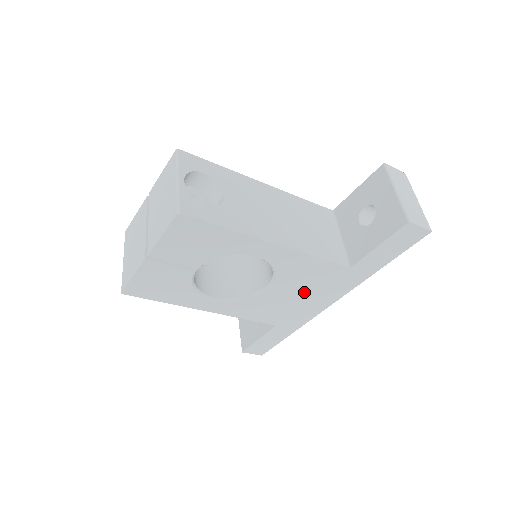
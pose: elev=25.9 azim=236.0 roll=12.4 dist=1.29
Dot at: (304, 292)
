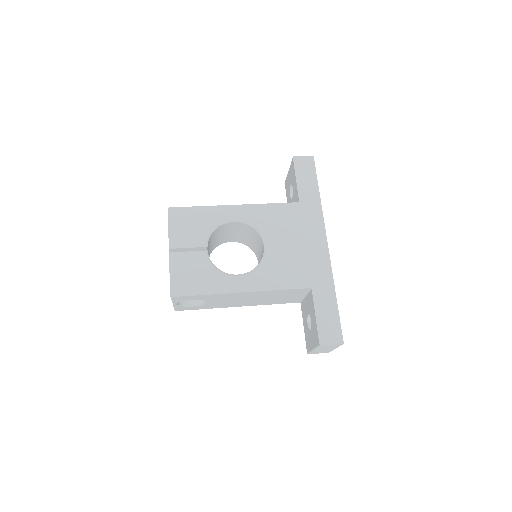
Dot at: occluded
